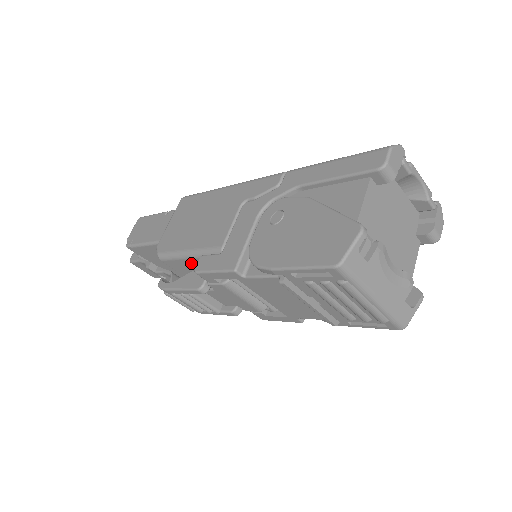
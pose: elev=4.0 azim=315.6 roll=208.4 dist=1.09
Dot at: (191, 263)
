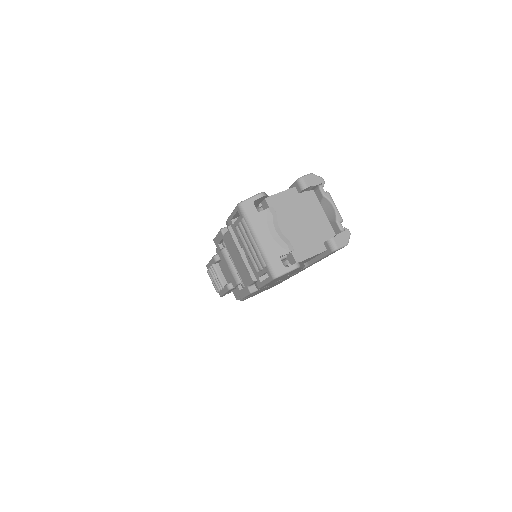
Dot at: occluded
